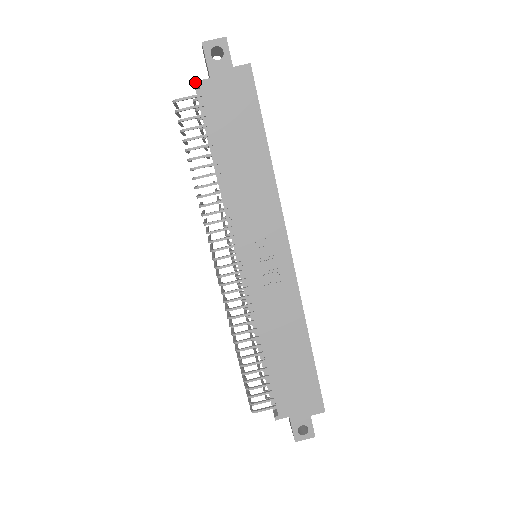
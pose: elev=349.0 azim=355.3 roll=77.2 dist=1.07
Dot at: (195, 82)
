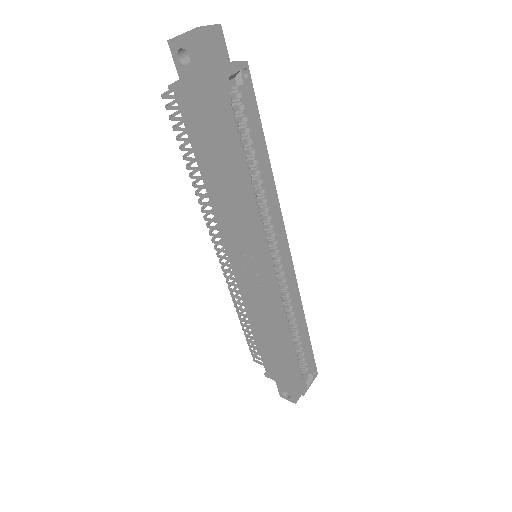
Dot at: (169, 86)
